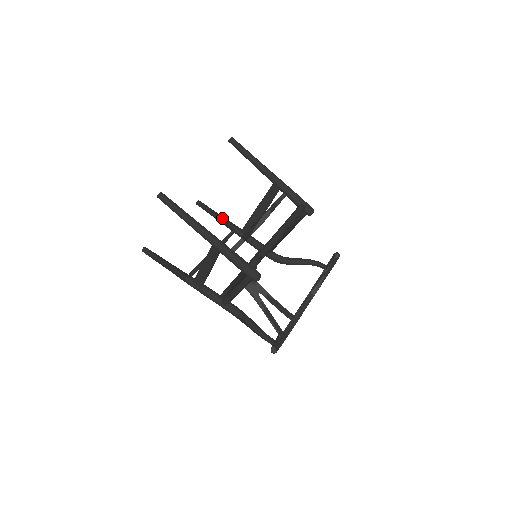
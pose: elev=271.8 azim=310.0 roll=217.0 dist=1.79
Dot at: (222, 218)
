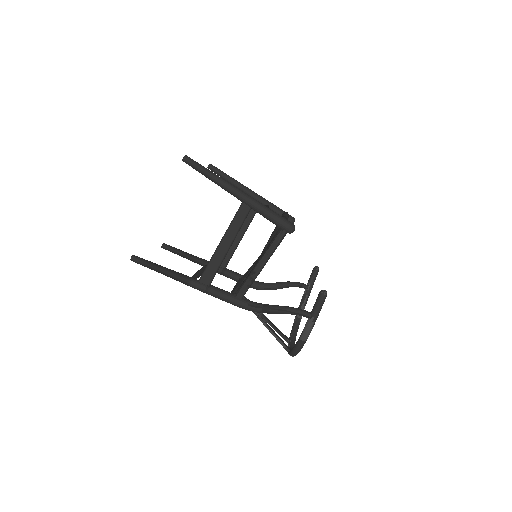
Dot at: (193, 255)
